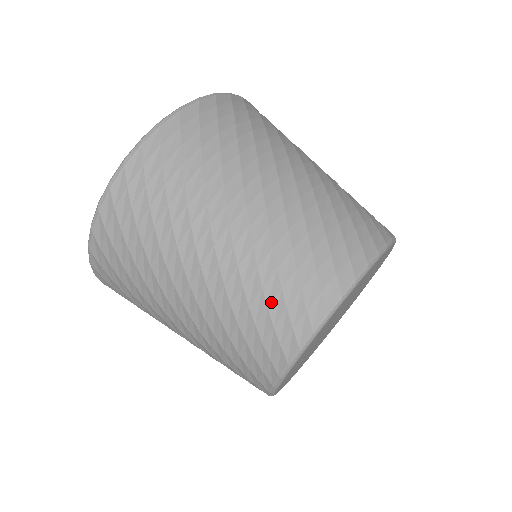
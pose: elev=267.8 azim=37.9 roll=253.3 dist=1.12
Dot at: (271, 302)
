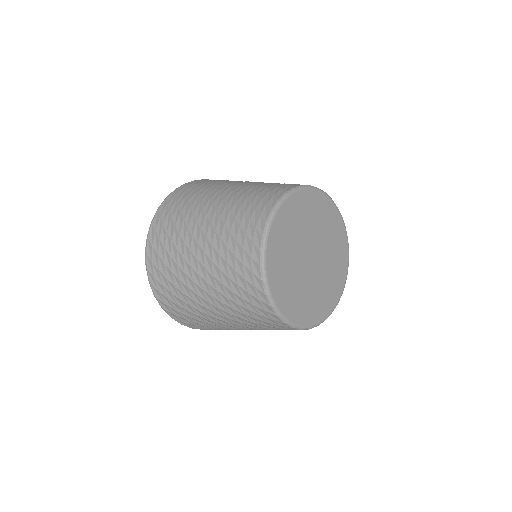
Dot at: (237, 237)
